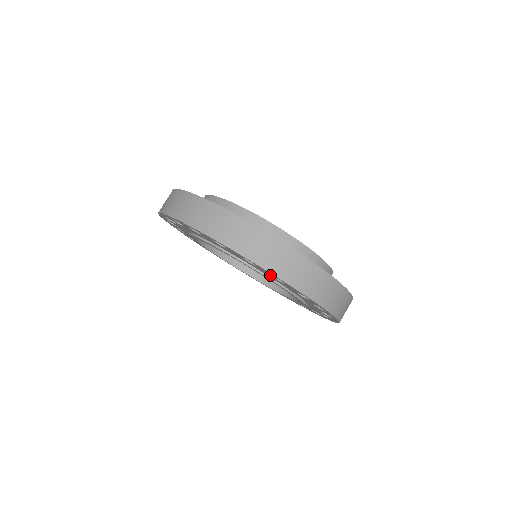
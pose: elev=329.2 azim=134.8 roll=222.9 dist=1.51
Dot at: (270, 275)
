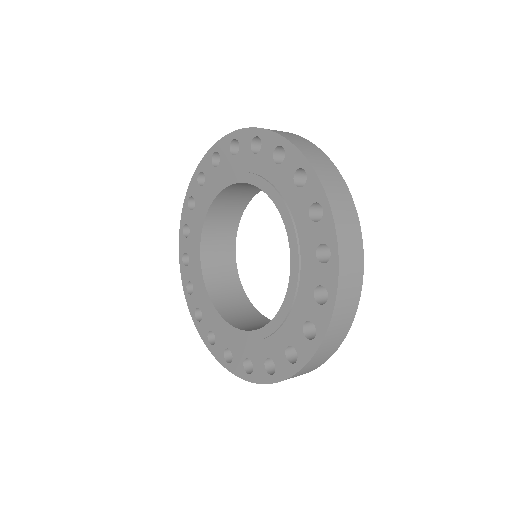
Dot at: (292, 177)
